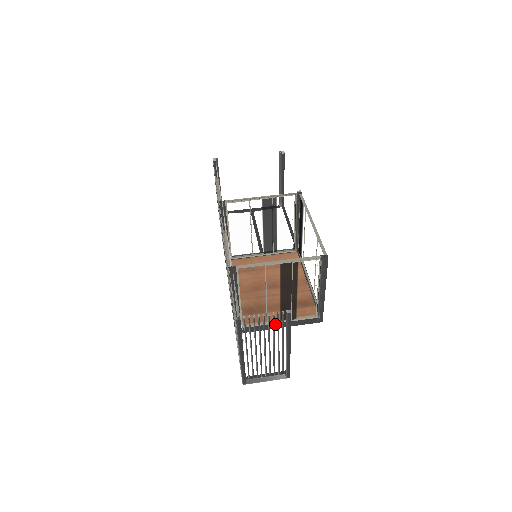
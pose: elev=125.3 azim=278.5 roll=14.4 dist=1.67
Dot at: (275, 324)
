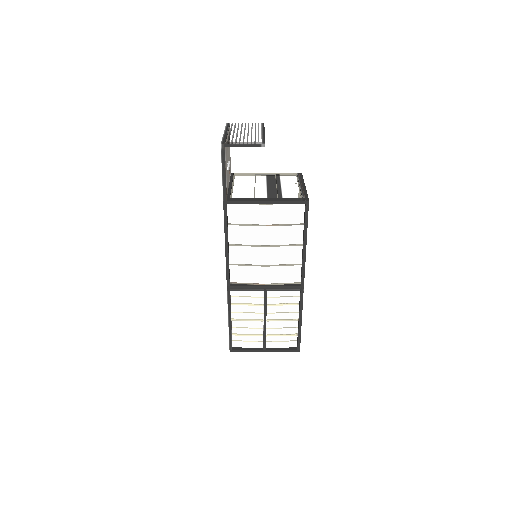
Dot at: (262, 199)
